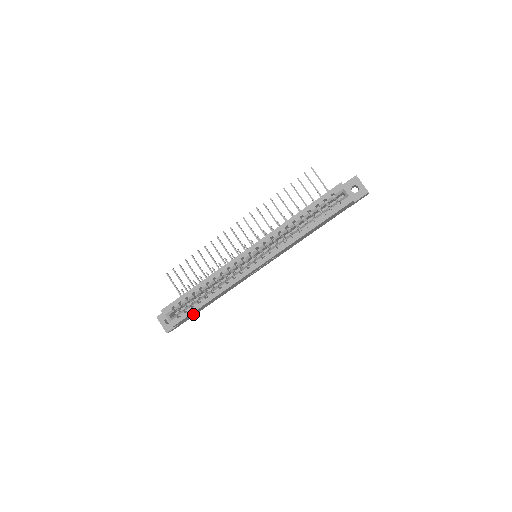
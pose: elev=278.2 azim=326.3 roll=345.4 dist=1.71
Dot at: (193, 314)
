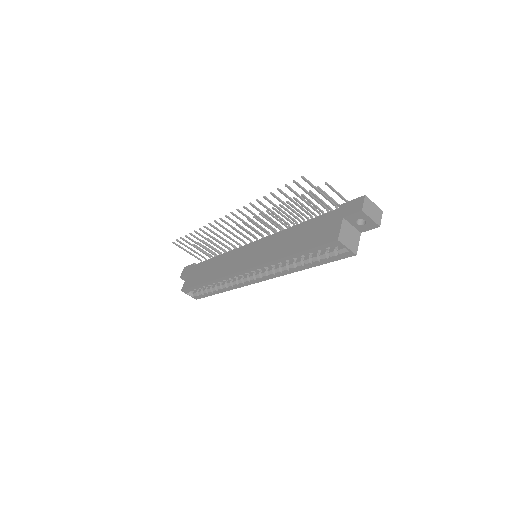
Dot at: occluded
